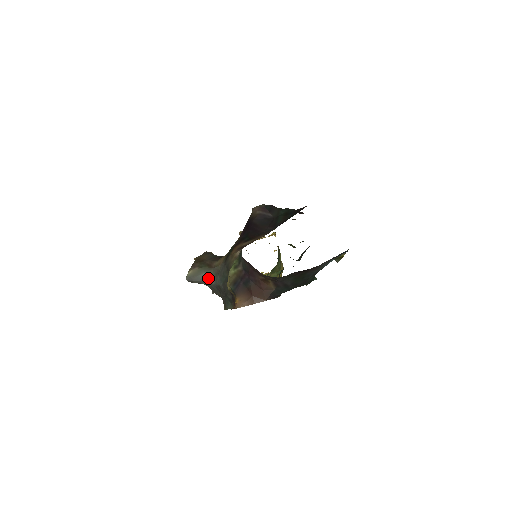
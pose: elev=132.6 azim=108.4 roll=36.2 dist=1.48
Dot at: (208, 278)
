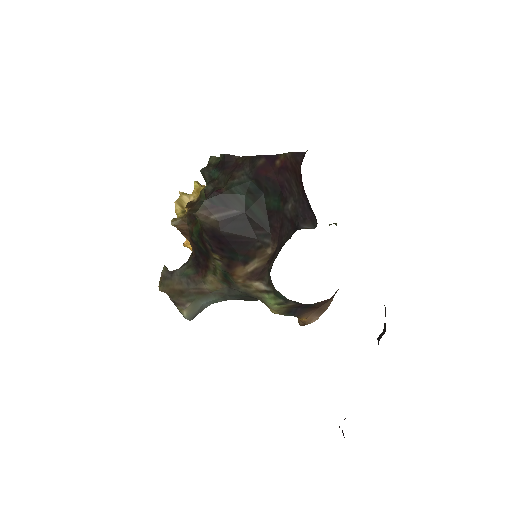
Dot at: (212, 302)
